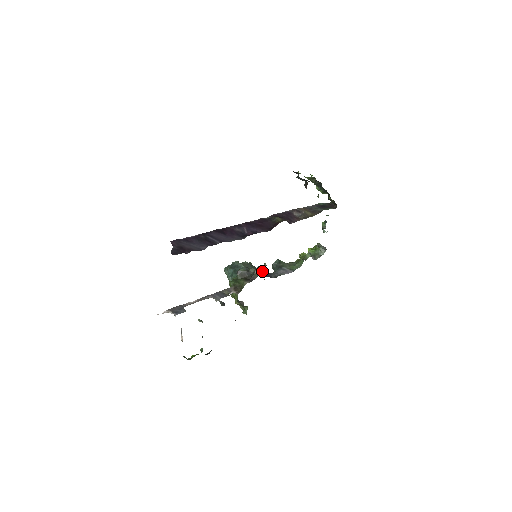
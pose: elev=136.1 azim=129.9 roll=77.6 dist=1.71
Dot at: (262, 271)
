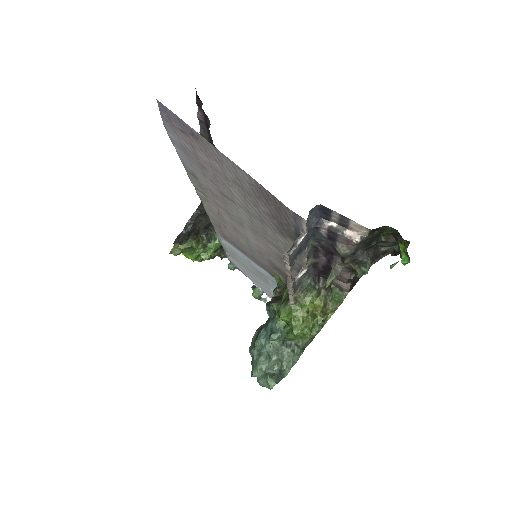
Dot at: (282, 285)
